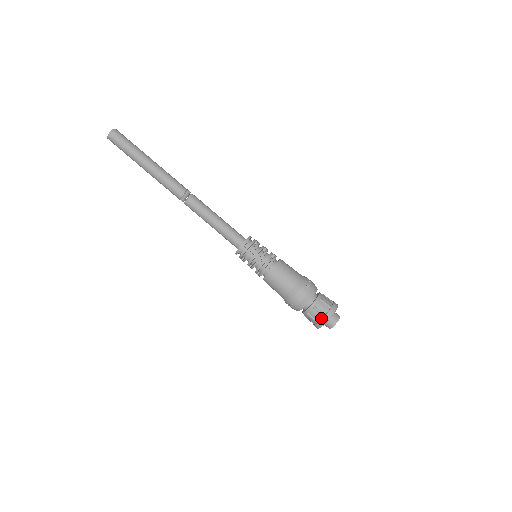
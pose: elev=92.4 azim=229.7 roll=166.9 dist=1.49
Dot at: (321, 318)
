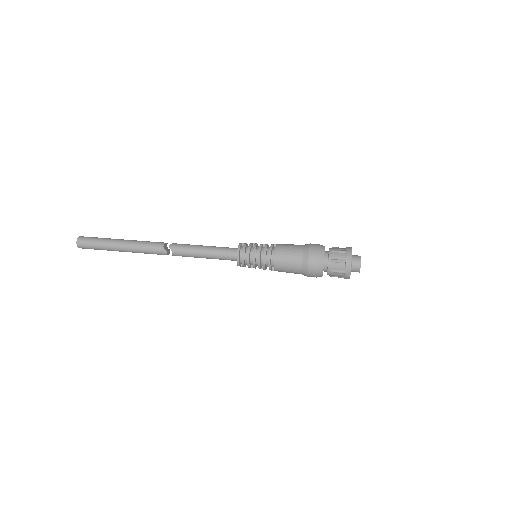
Dot at: (345, 249)
